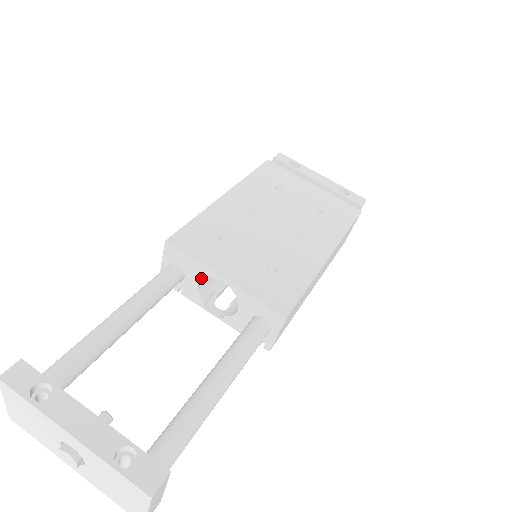
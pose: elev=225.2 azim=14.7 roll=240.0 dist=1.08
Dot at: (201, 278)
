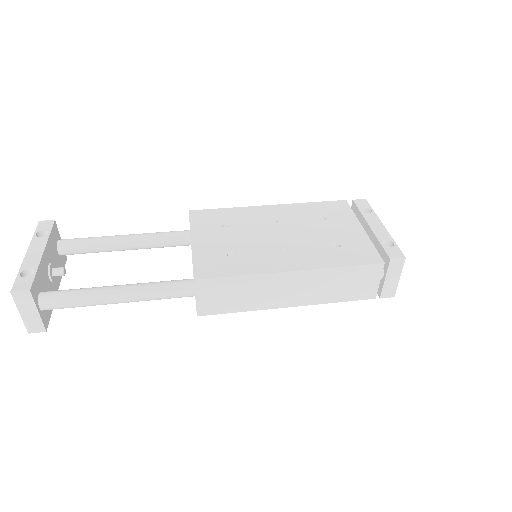
Dot at: occluded
